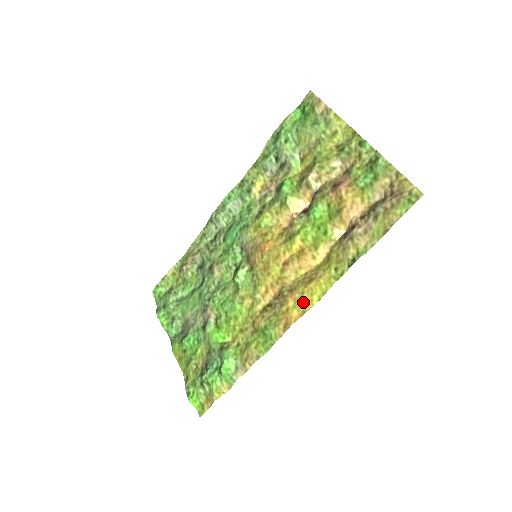
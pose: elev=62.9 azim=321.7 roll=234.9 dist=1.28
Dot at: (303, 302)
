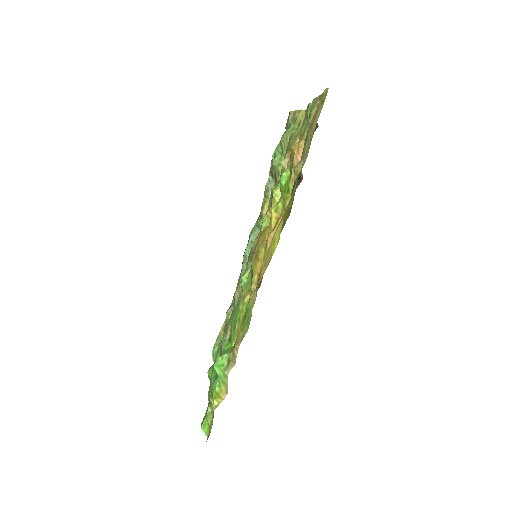
Dot at: (269, 256)
